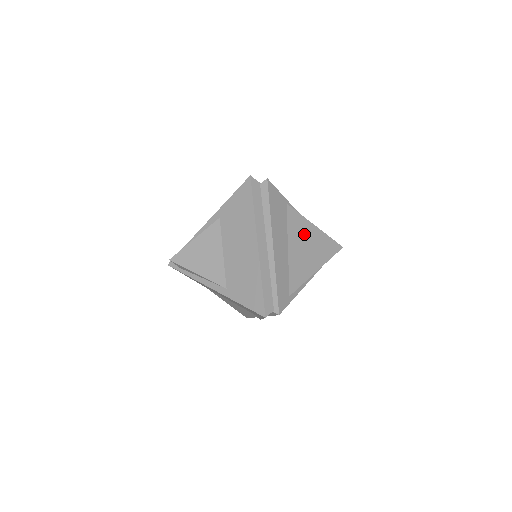
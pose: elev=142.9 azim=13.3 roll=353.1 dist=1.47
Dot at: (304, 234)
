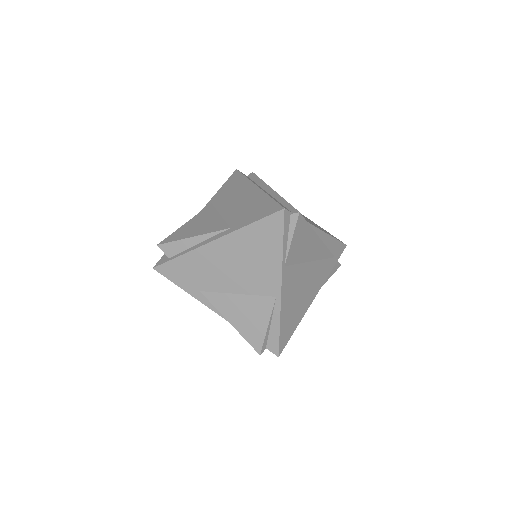
Dot at: occluded
